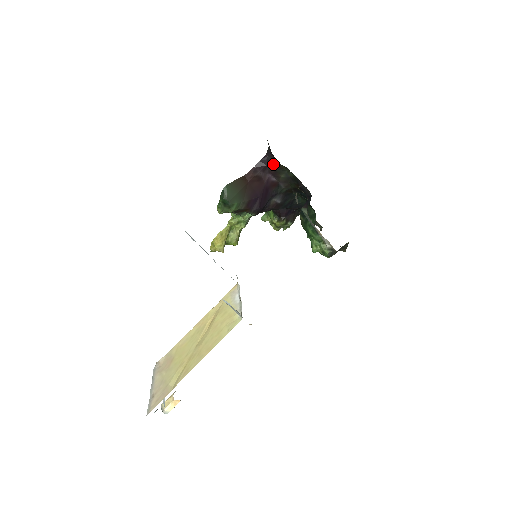
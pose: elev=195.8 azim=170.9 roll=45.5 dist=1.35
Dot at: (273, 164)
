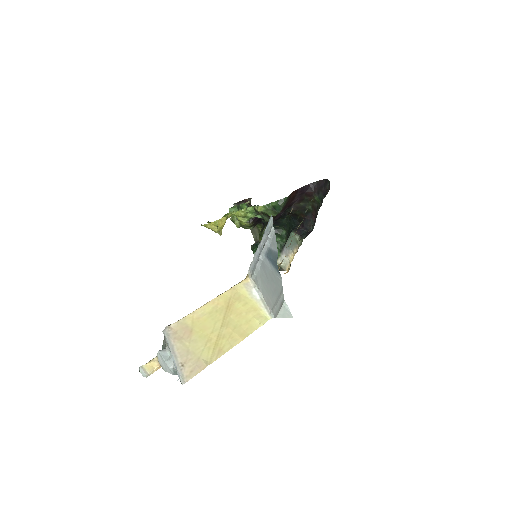
Dot at: (309, 195)
